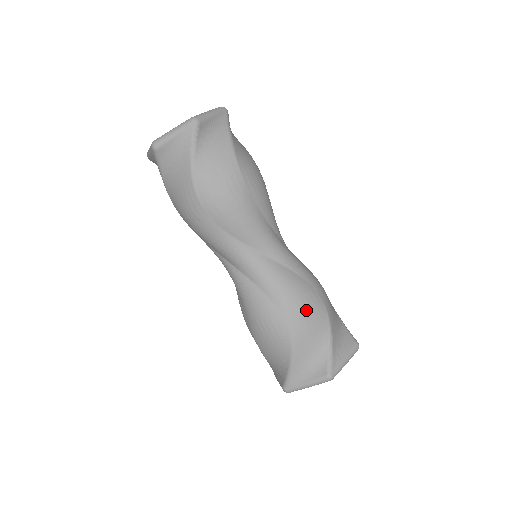
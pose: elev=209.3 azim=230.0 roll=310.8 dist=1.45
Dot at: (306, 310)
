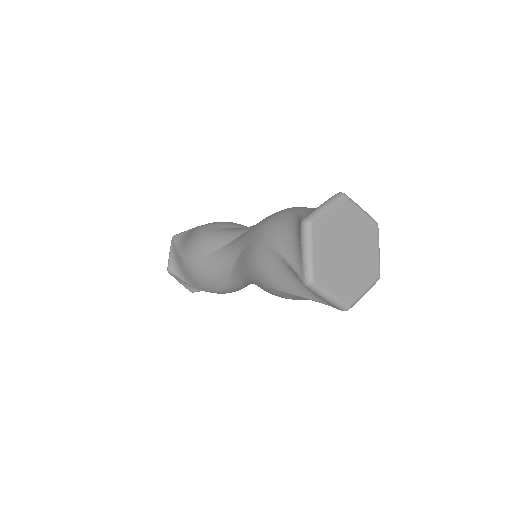
Dot at: (266, 221)
